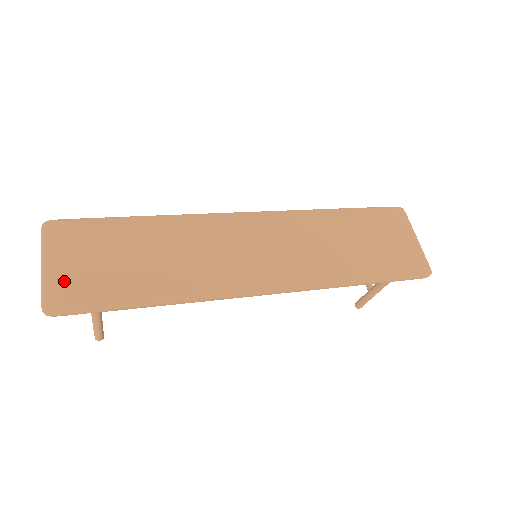
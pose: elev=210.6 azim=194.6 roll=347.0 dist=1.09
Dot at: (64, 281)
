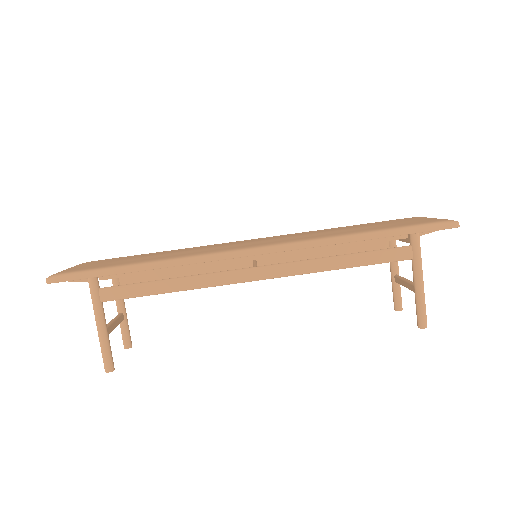
Dot at: (73, 269)
